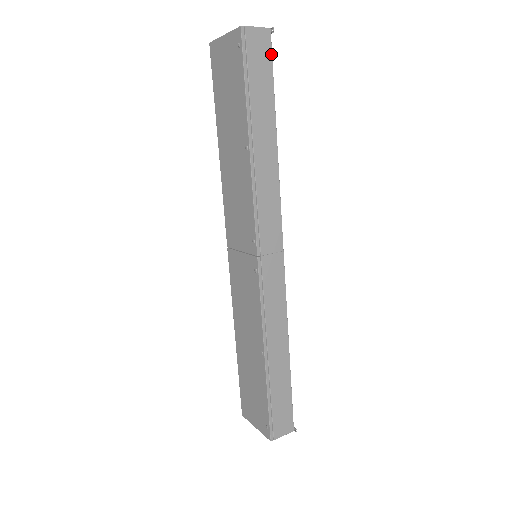
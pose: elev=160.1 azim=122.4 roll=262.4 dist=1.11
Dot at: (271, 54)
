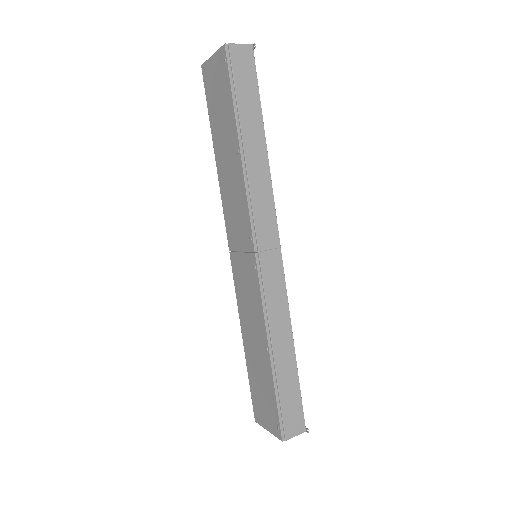
Dot at: (255, 67)
